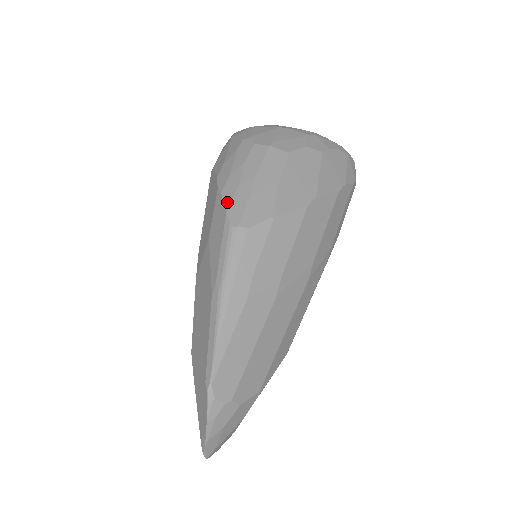
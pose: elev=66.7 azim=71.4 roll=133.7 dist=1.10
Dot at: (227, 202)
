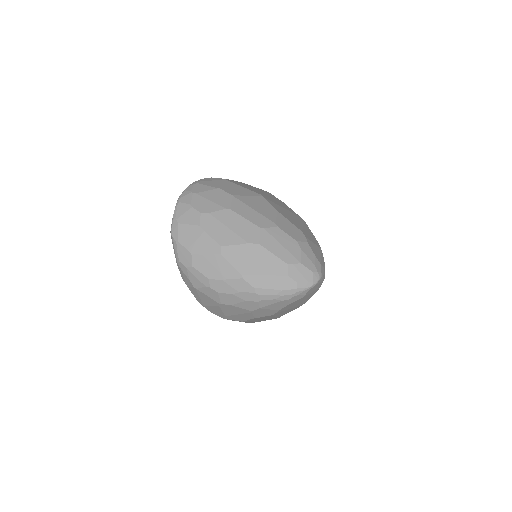
Dot at: occluded
